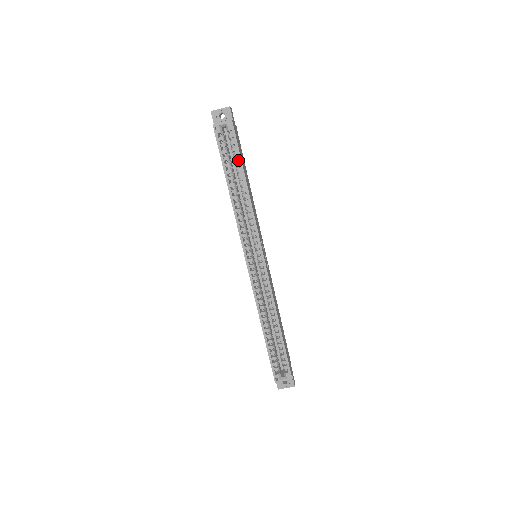
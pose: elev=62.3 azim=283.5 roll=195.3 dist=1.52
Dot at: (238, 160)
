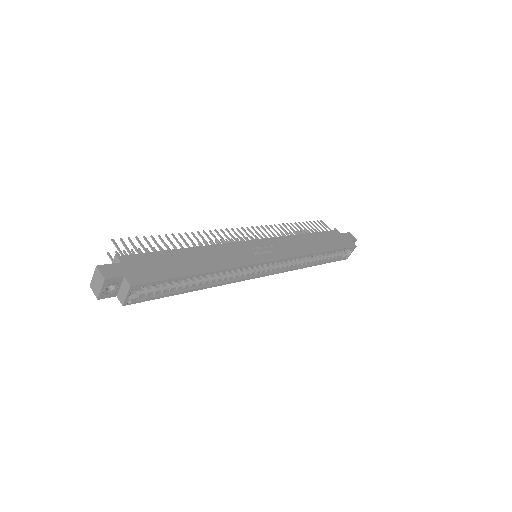
Dot at: occluded
